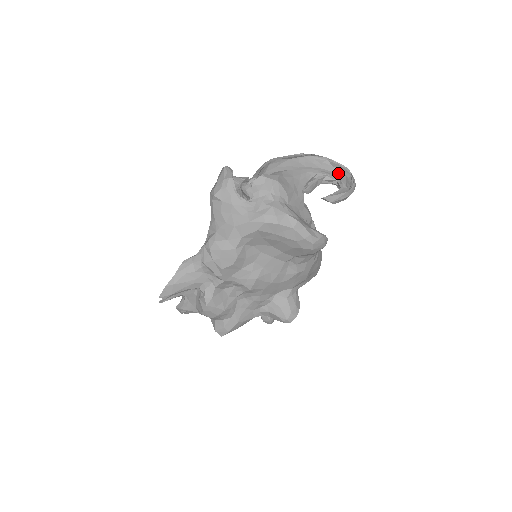
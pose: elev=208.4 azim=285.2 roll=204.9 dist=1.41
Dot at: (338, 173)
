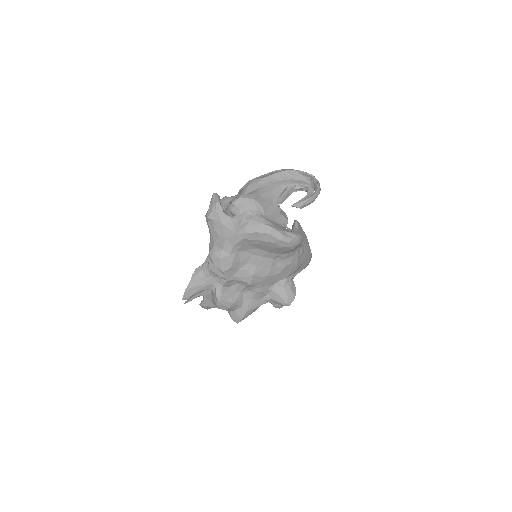
Dot at: (308, 181)
